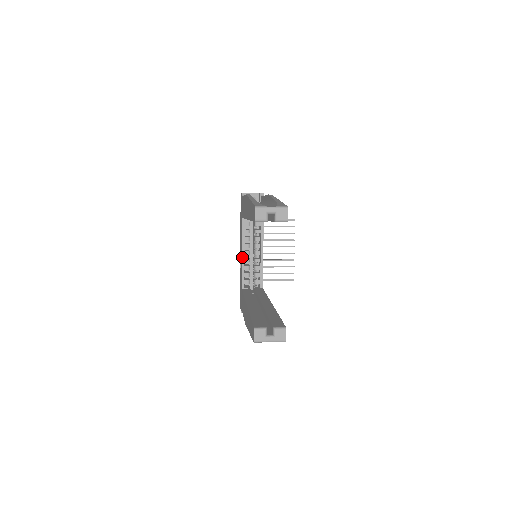
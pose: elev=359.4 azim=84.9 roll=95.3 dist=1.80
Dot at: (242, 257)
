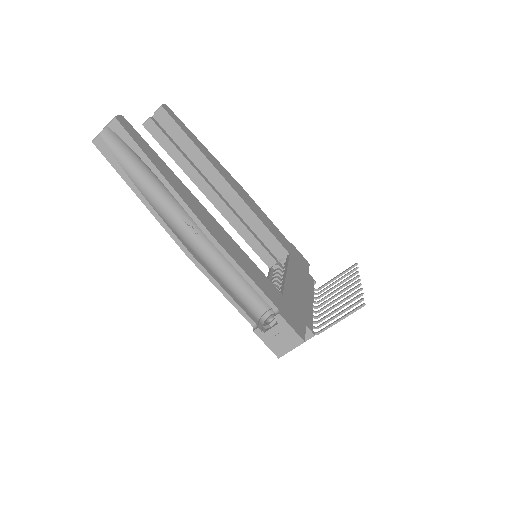
Dot at: occluded
